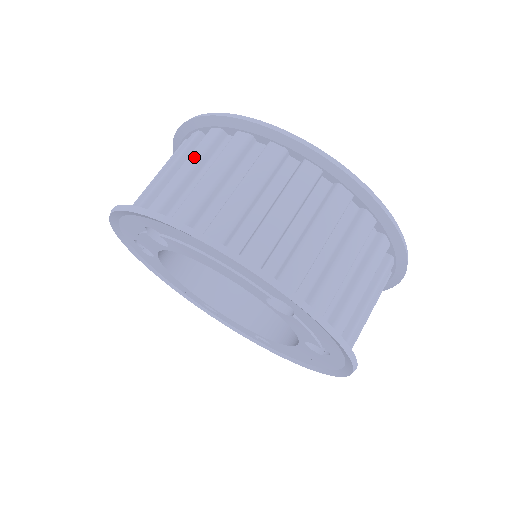
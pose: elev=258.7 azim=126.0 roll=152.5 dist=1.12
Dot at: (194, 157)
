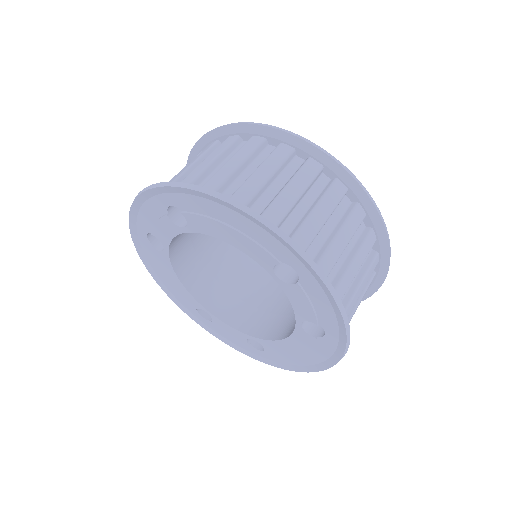
Dot at: (215, 153)
